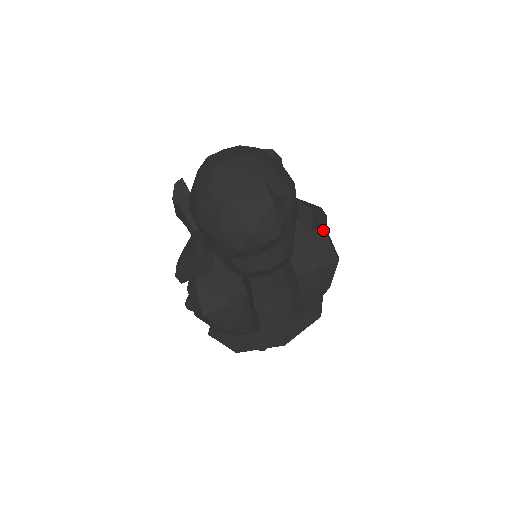
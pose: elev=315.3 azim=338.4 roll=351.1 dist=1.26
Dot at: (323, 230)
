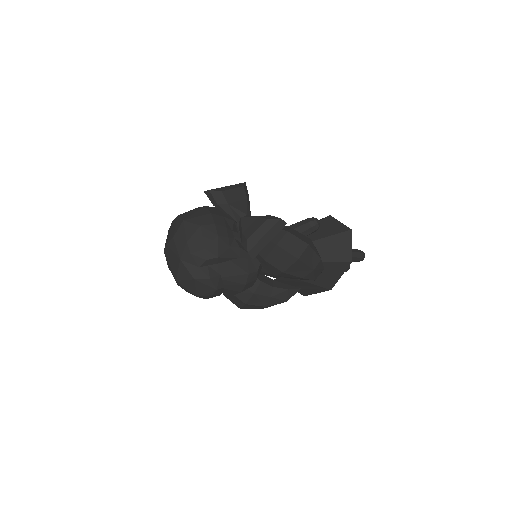
Dot at: (278, 236)
